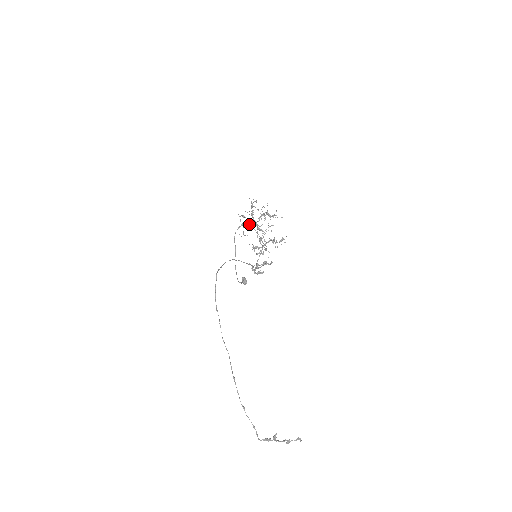
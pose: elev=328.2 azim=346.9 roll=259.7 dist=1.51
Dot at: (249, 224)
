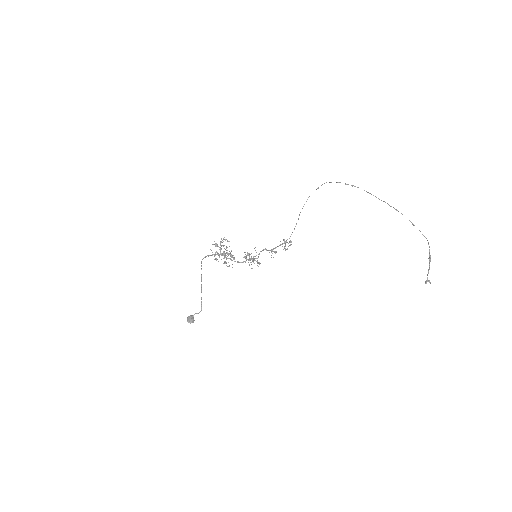
Dot at: (220, 253)
